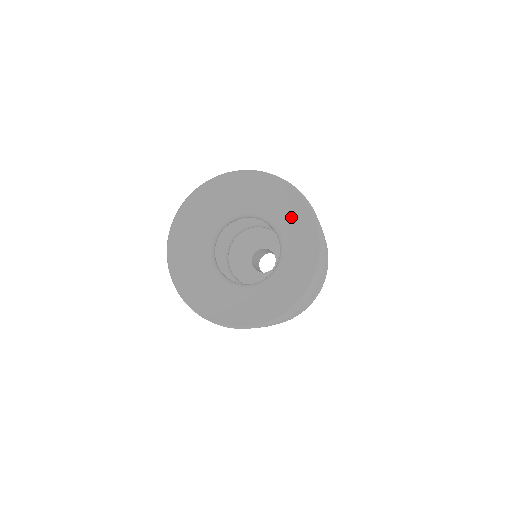
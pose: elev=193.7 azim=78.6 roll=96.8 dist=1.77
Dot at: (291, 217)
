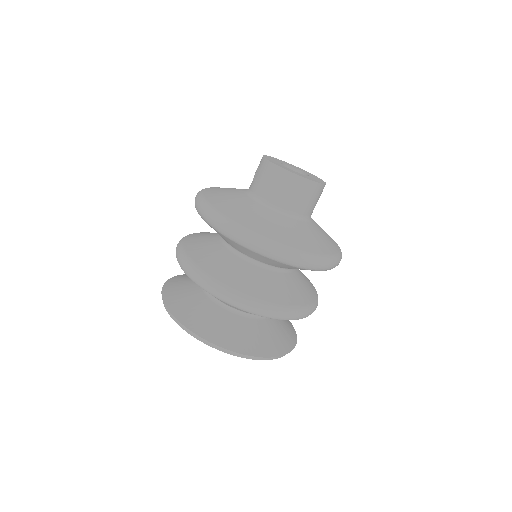
Dot at: occluded
